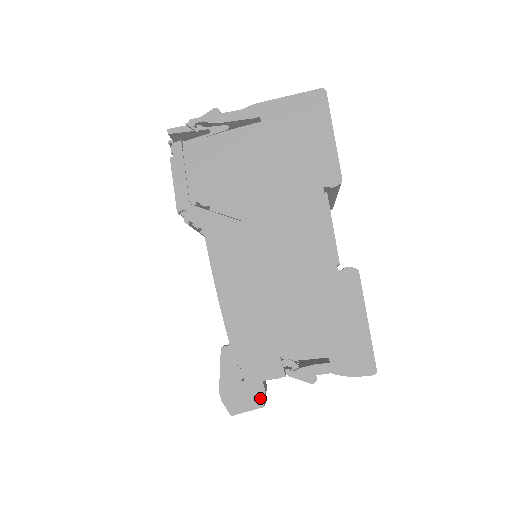
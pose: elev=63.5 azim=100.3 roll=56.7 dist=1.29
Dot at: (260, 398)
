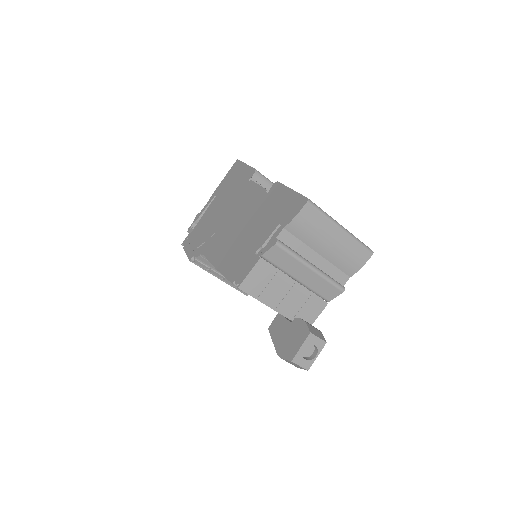
Dot at: (305, 330)
